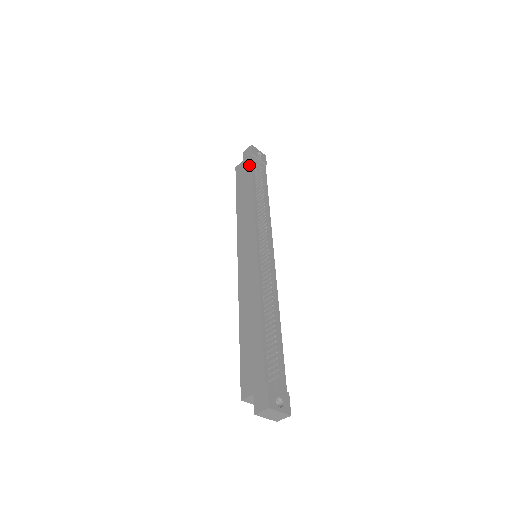
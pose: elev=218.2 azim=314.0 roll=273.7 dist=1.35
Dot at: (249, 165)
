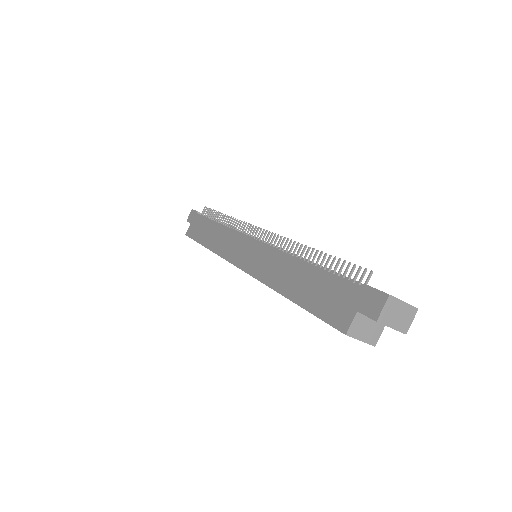
Dot at: (199, 218)
